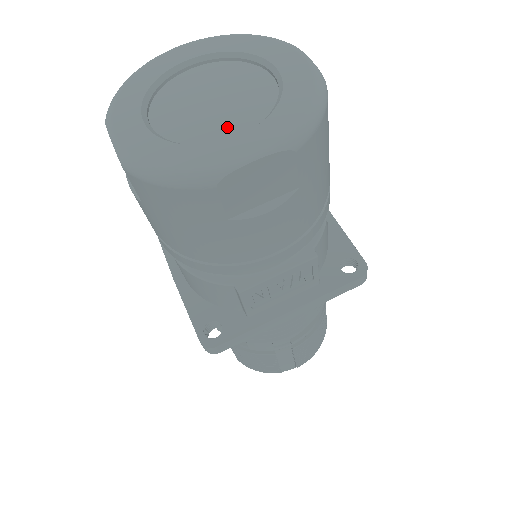
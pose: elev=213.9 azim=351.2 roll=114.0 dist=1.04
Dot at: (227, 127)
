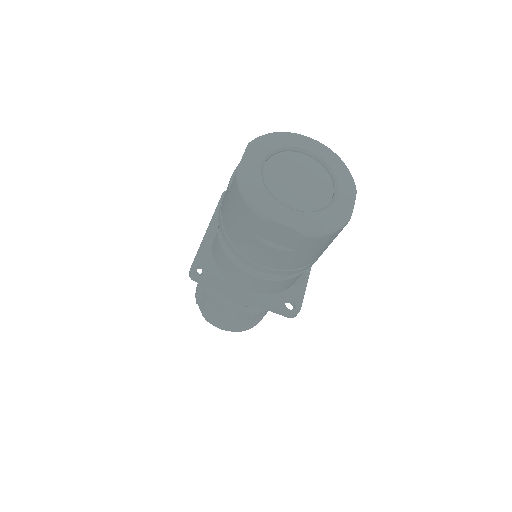
Dot at: (322, 192)
